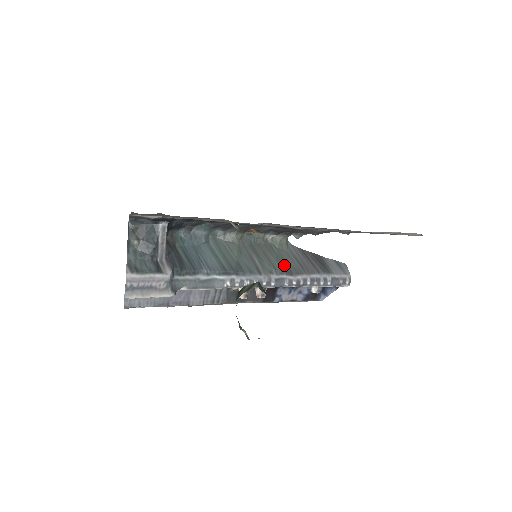
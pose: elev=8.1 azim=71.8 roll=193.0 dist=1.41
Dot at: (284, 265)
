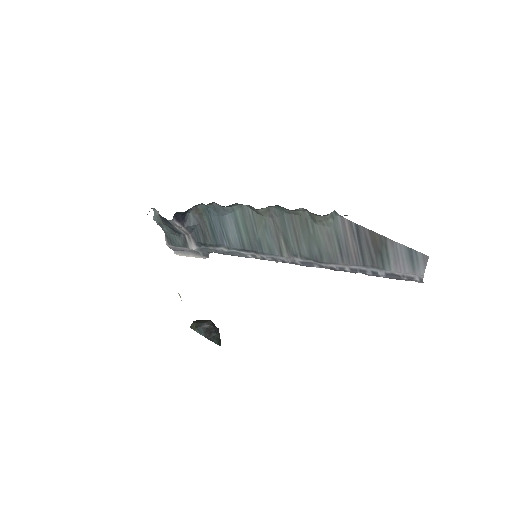
Dot at: (314, 249)
